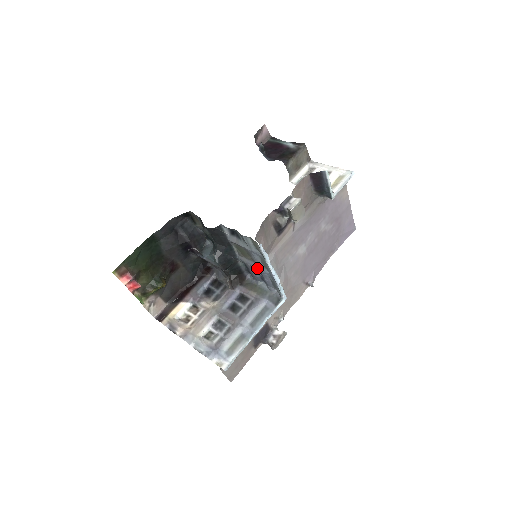
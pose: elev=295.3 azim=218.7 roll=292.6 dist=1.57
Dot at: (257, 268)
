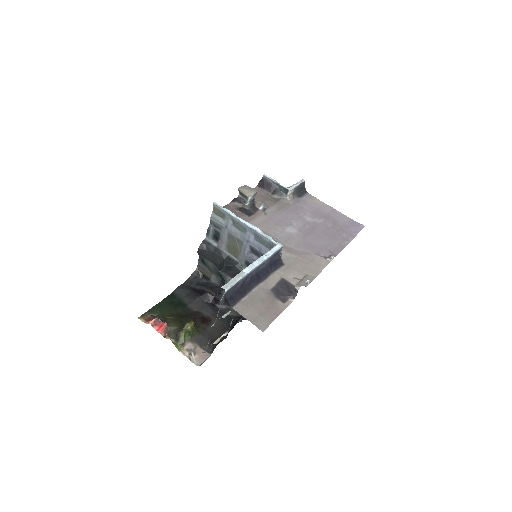
Dot at: (246, 245)
